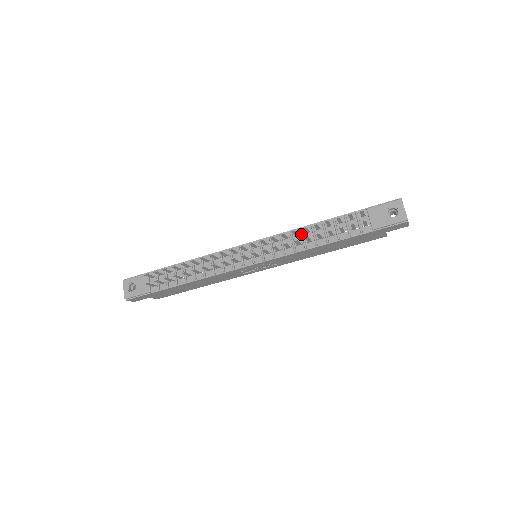
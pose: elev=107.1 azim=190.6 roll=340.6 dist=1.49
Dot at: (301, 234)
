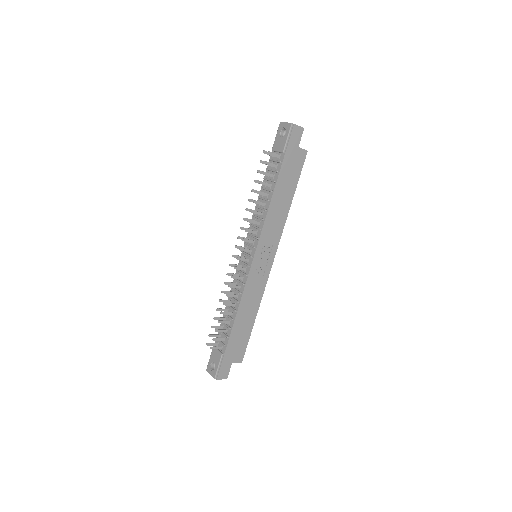
Dot at: (258, 209)
